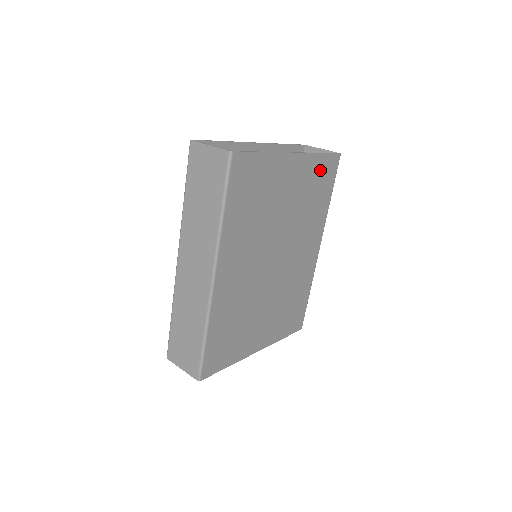
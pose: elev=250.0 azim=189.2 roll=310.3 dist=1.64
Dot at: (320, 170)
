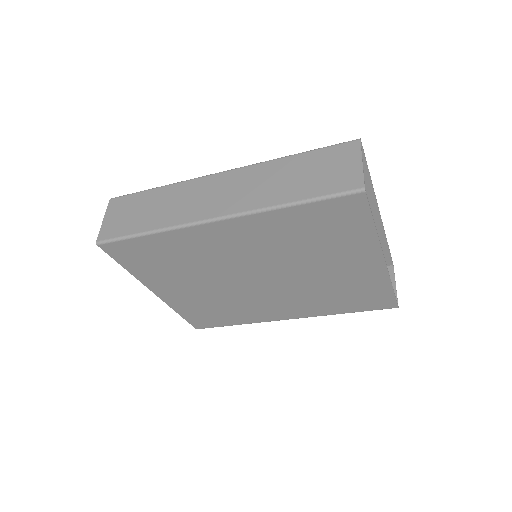
Dot at: (374, 292)
